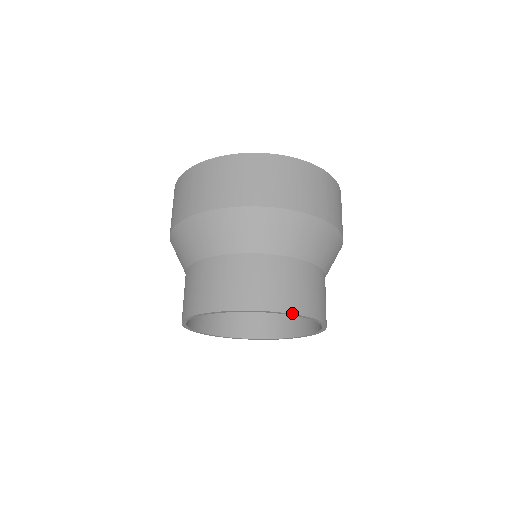
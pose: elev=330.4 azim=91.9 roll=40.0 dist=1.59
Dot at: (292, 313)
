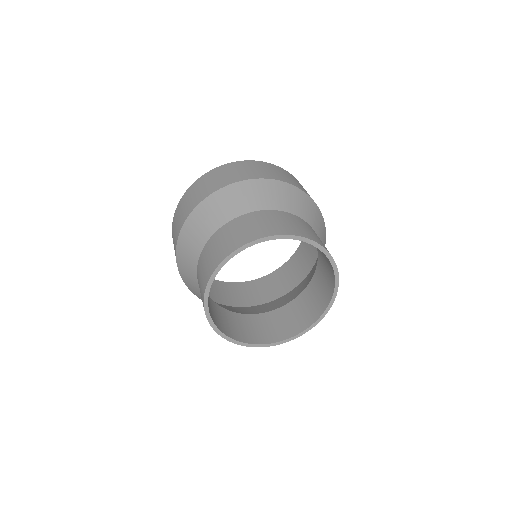
Dot at: (307, 238)
